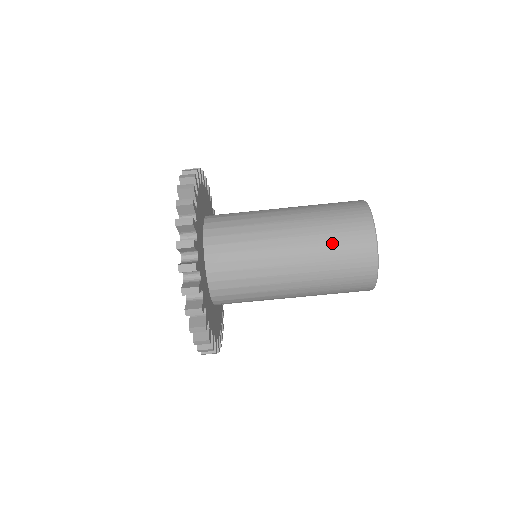
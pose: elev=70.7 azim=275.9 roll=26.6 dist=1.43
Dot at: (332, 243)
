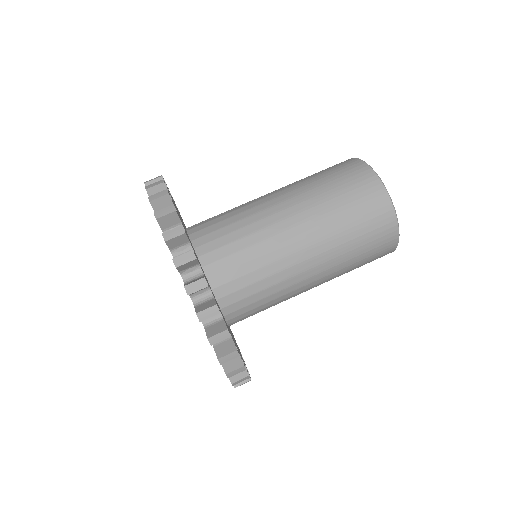
Dot at: (330, 191)
